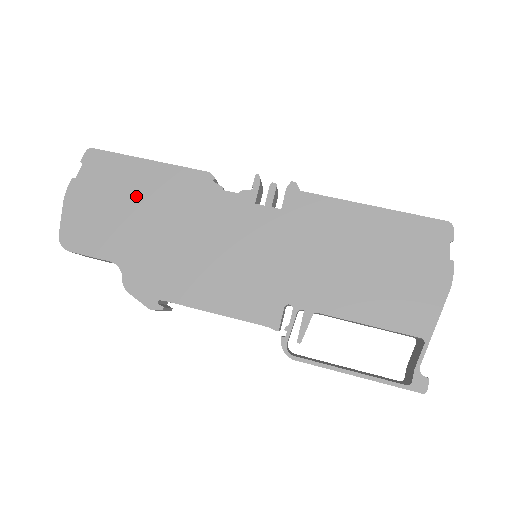
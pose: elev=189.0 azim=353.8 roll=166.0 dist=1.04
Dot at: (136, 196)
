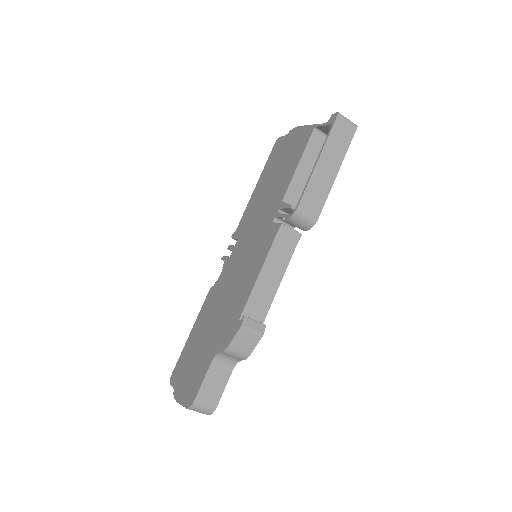
Dot at: (197, 342)
